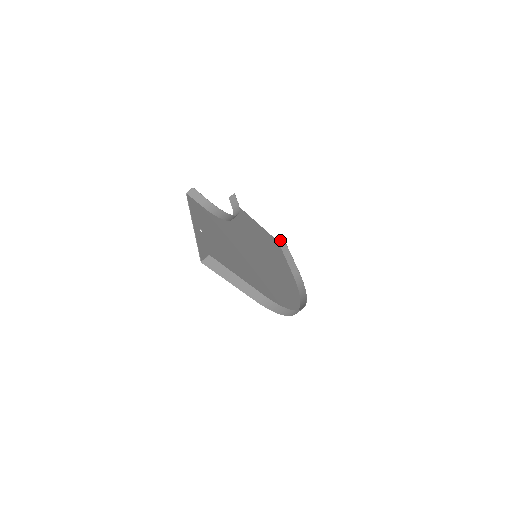
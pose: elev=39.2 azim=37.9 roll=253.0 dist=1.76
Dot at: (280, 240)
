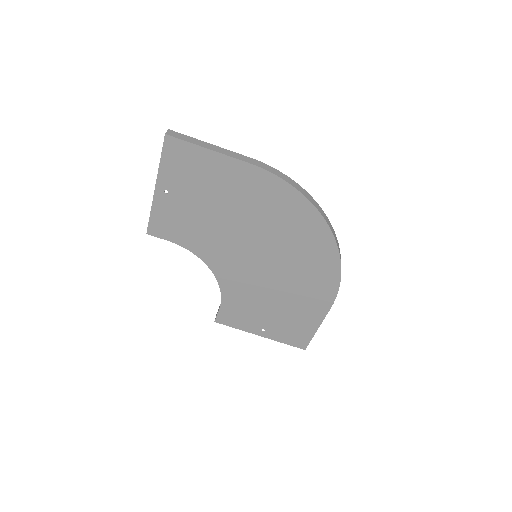
Dot at: occluded
